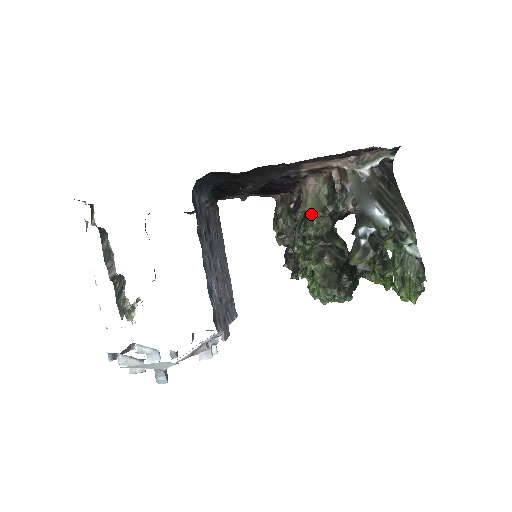
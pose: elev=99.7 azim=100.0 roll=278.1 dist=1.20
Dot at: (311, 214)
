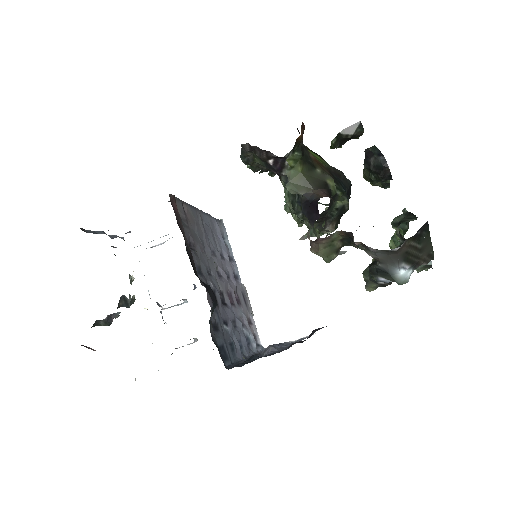
Dot at: (324, 258)
